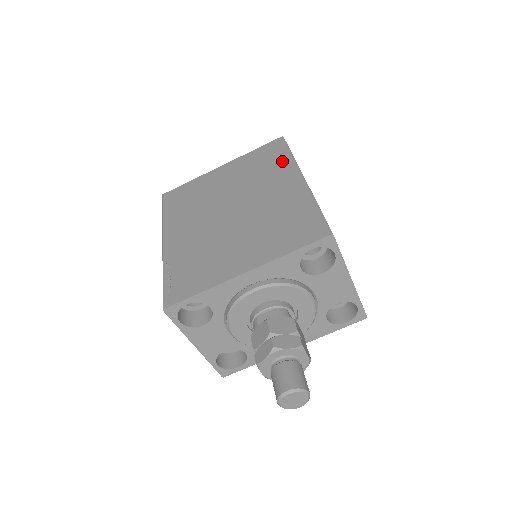
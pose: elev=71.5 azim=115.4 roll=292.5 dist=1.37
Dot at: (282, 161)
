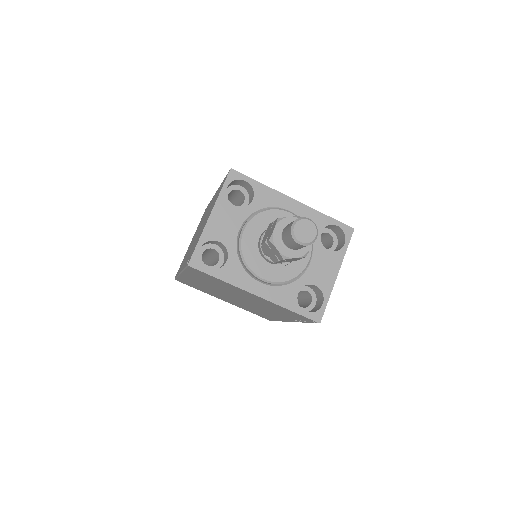
Dot at: occluded
